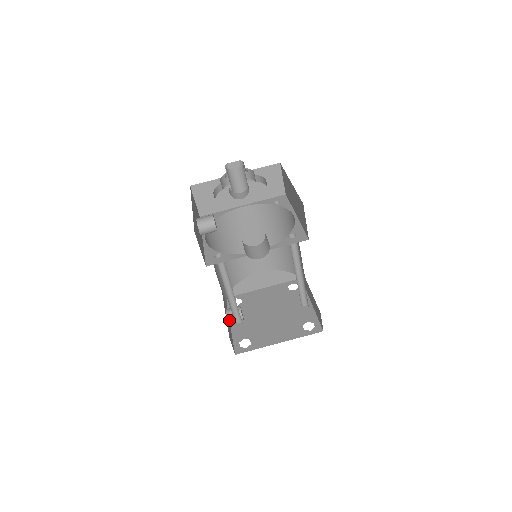
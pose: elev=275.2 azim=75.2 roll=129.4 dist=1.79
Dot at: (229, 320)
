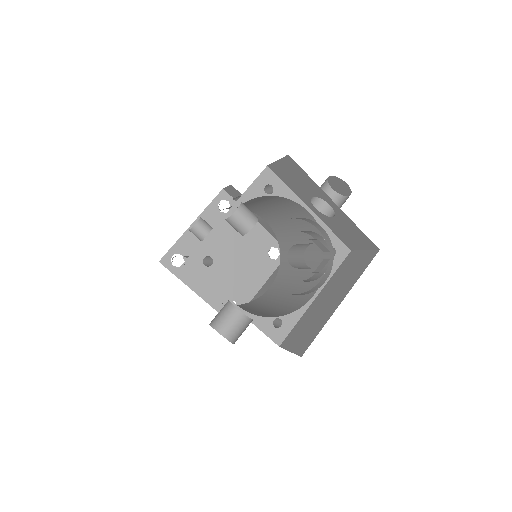
Dot at: (190, 230)
